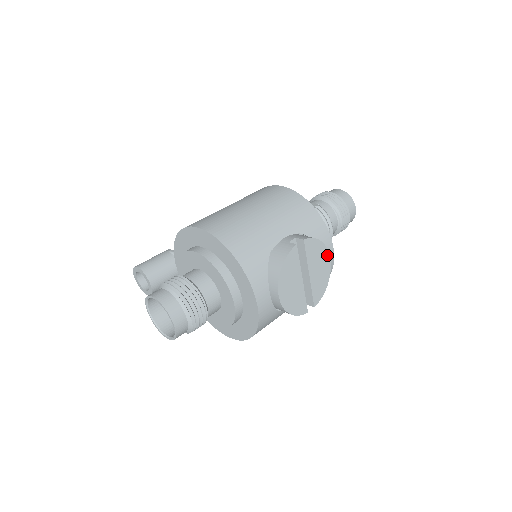
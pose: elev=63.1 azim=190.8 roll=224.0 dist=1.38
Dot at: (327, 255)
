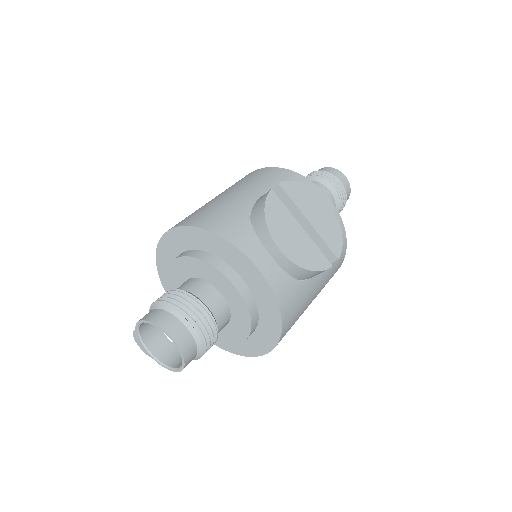
Dot at: (320, 198)
